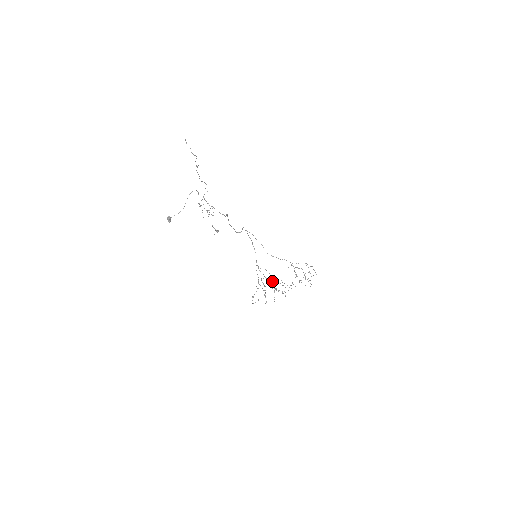
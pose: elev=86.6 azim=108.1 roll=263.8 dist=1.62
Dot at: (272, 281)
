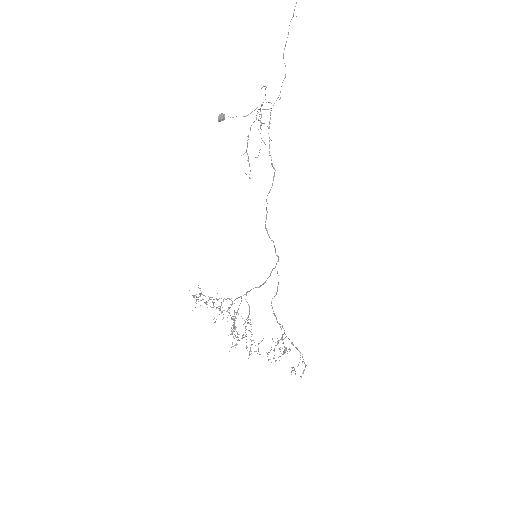
Dot at: occluded
